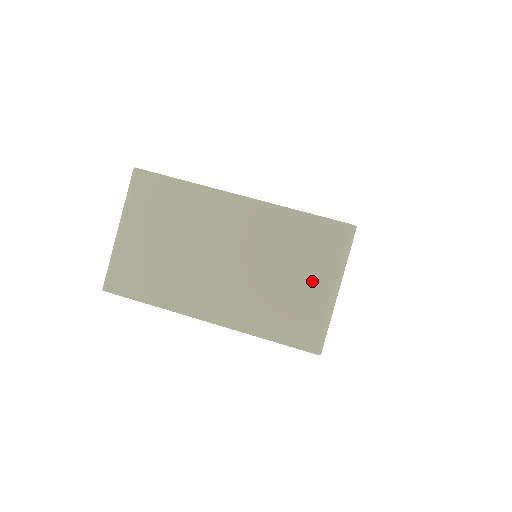
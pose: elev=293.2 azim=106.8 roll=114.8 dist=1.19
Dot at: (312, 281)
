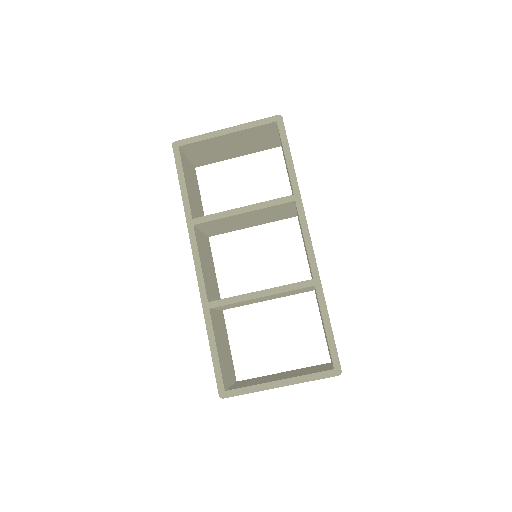
Dot at: occluded
